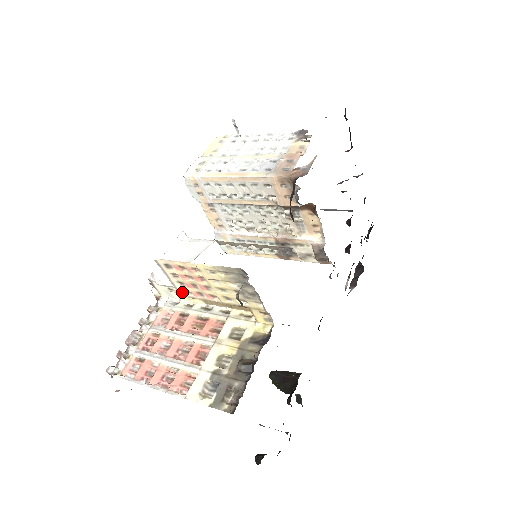
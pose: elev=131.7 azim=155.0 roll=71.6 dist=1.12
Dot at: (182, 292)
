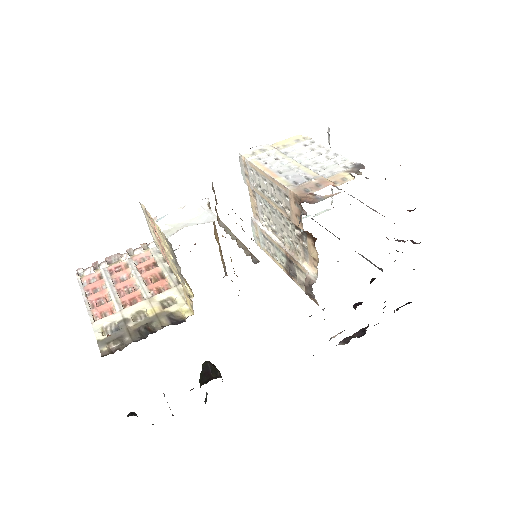
Dot at: (156, 243)
